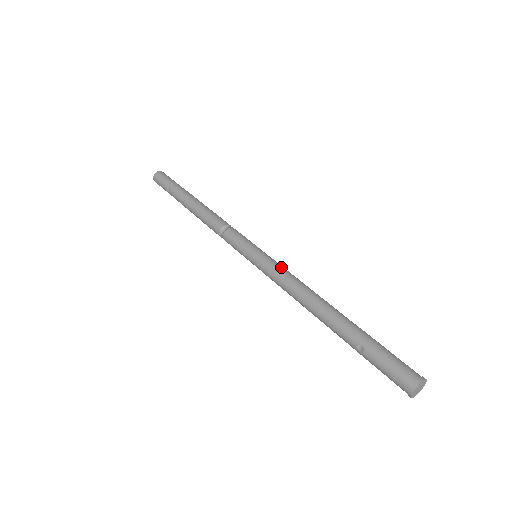
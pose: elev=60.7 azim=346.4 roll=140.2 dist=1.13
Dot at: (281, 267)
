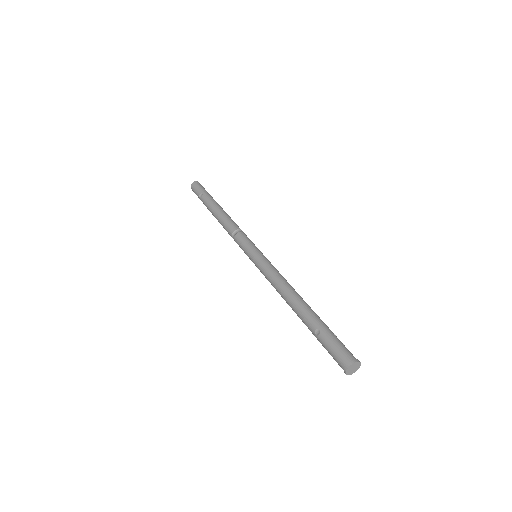
Dot at: (273, 266)
